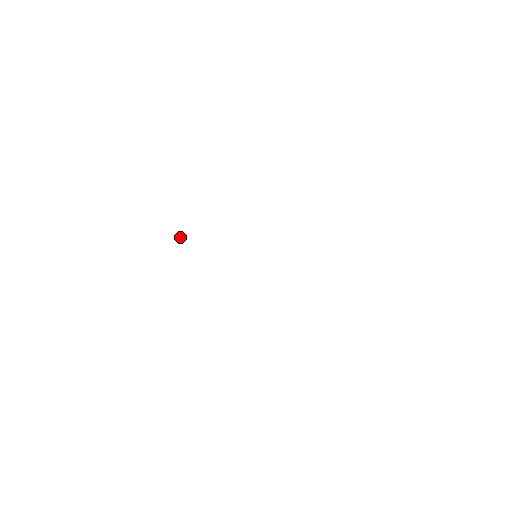
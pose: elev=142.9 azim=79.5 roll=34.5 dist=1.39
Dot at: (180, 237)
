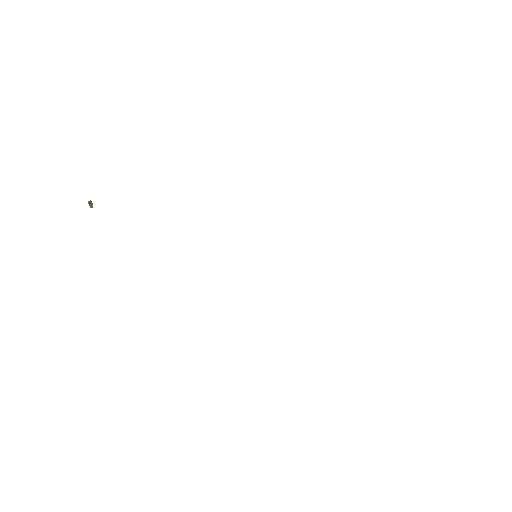
Dot at: (92, 204)
